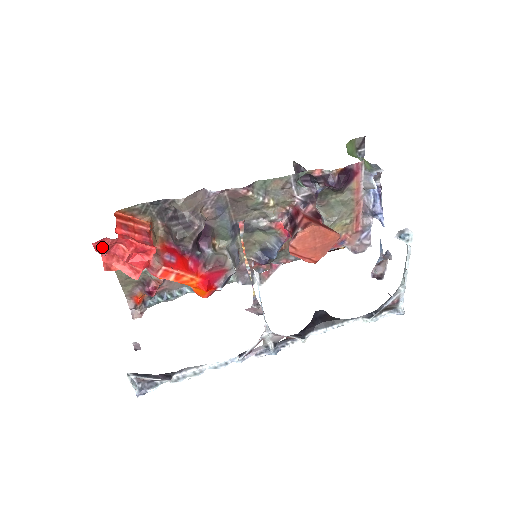
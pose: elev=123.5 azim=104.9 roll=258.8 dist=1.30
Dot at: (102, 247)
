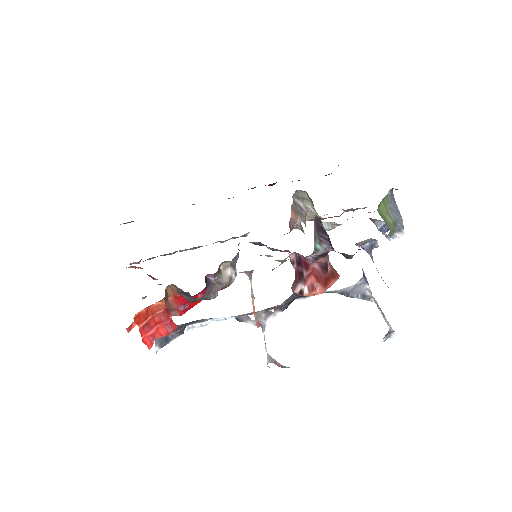
Dot at: occluded
